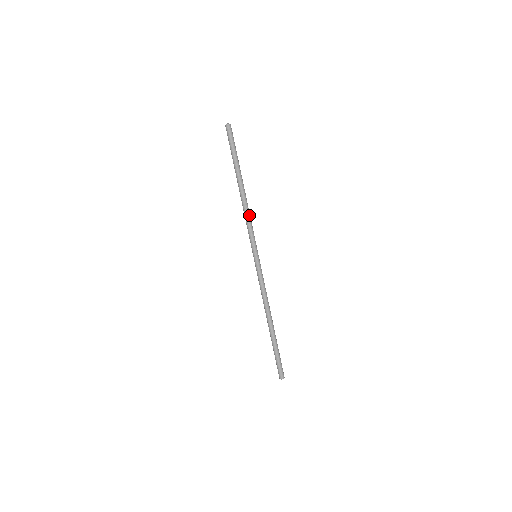
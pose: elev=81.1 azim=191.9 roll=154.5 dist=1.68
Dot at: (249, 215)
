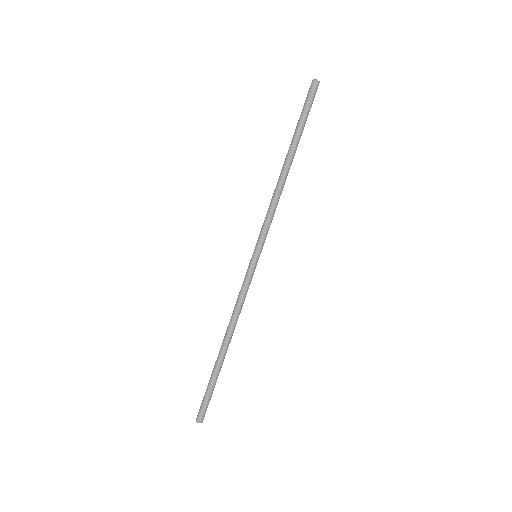
Dot at: occluded
